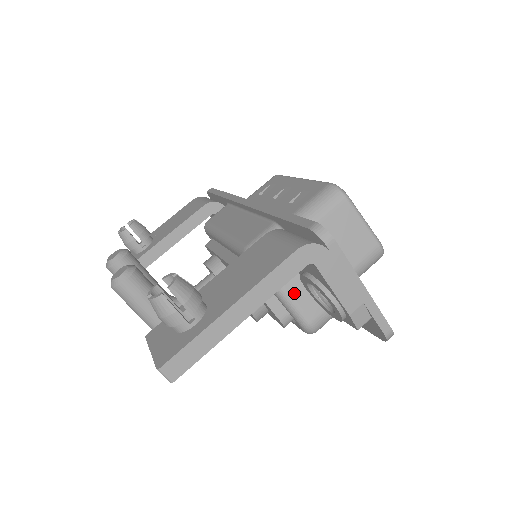
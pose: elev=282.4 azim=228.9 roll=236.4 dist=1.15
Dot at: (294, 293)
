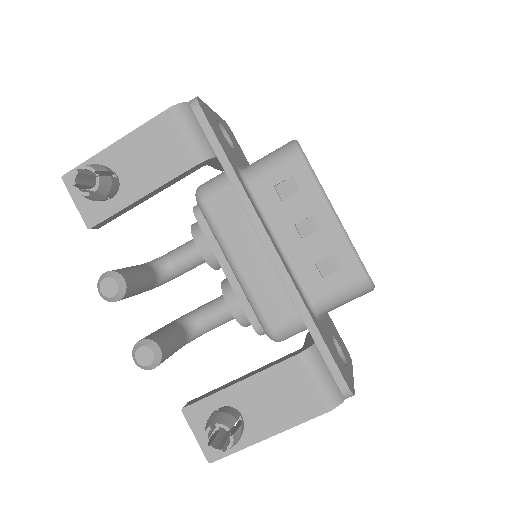
Dot at: occluded
